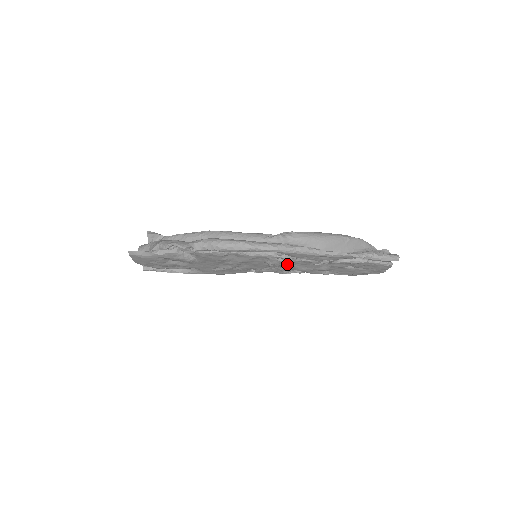
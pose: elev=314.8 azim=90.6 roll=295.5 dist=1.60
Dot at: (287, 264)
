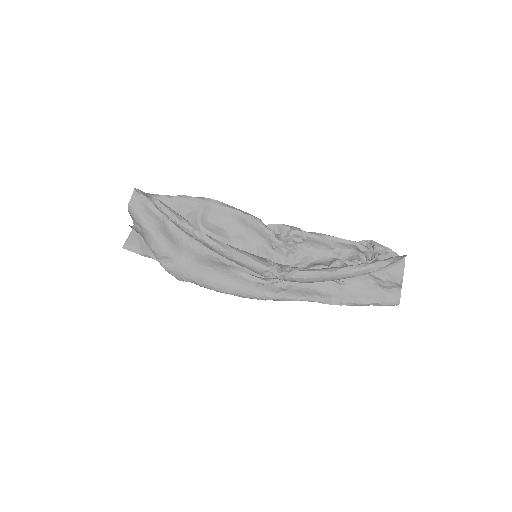
Dot at: (288, 263)
